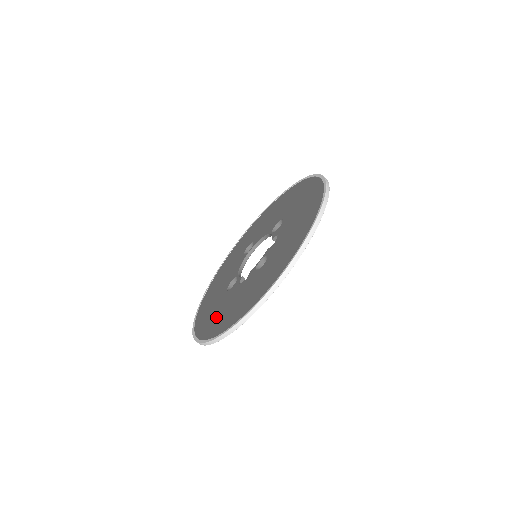
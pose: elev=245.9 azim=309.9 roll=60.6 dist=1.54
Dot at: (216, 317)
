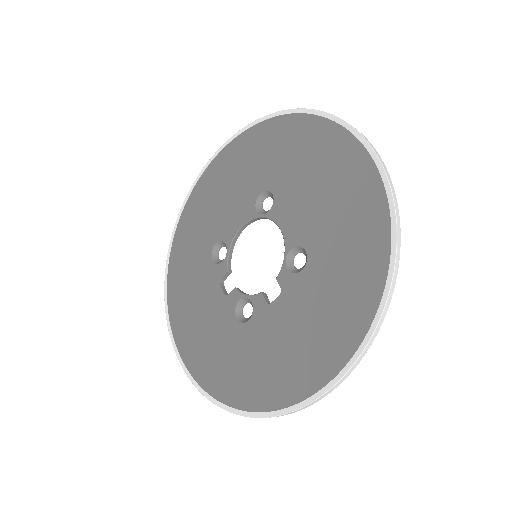
Dot at: (186, 290)
